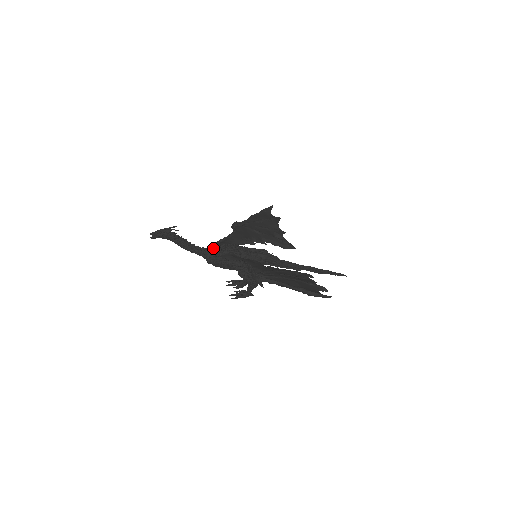
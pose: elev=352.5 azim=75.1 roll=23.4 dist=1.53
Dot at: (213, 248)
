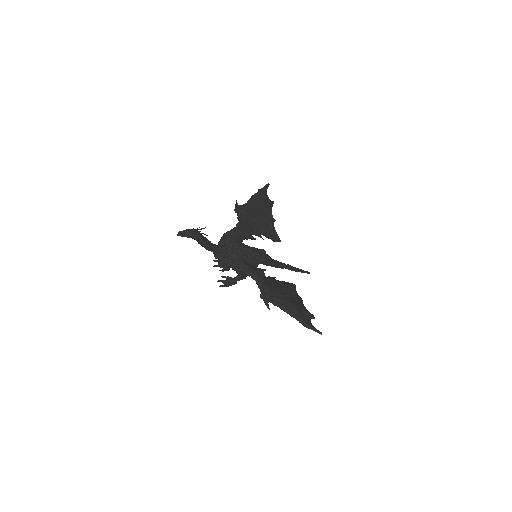
Dot at: (226, 248)
